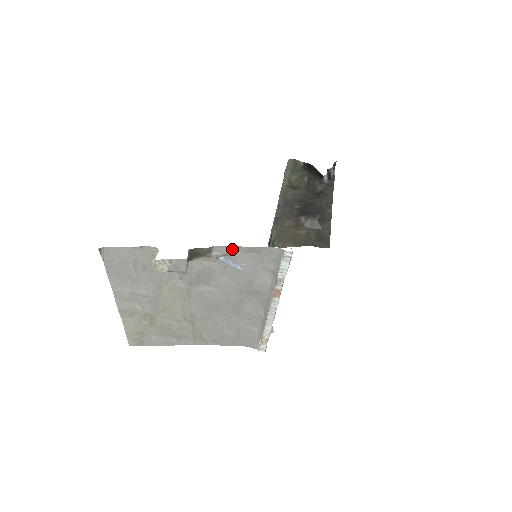
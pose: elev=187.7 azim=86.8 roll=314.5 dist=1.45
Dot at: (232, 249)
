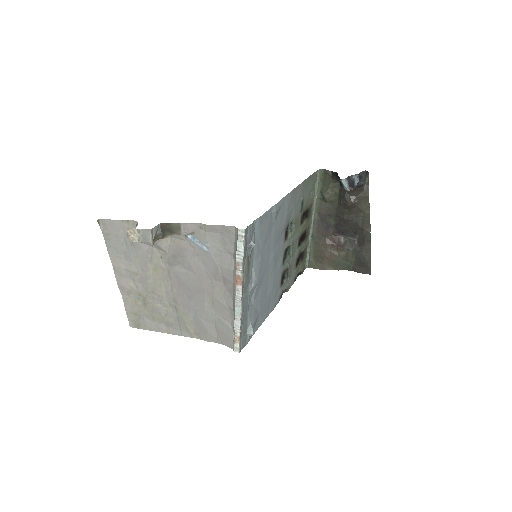
Dot at: (197, 227)
